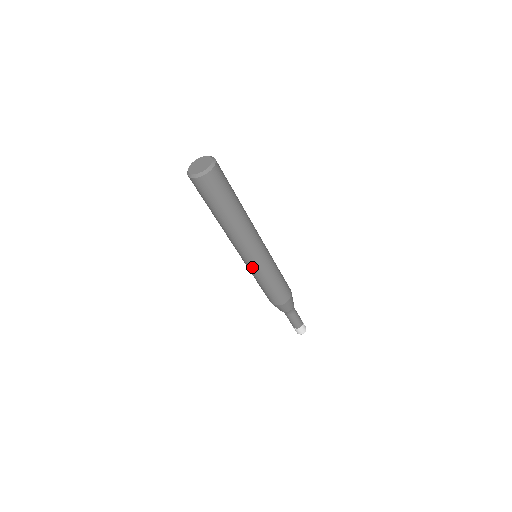
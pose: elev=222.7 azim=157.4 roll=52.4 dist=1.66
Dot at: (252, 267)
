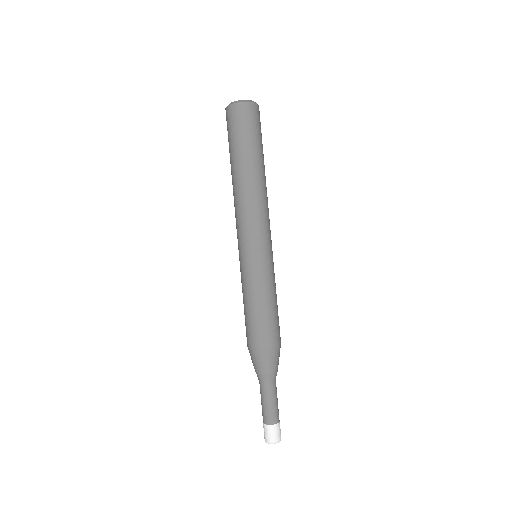
Dot at: (248, 258)
